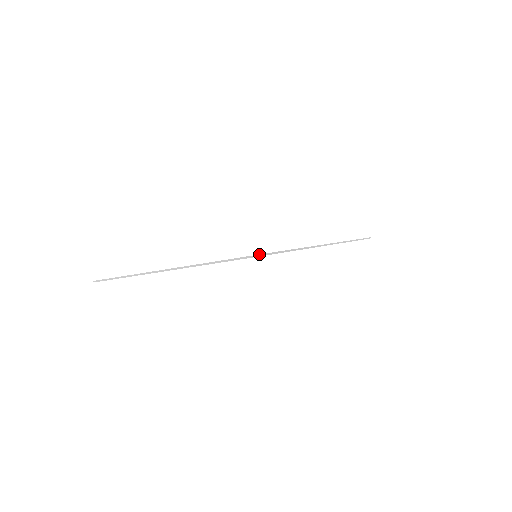
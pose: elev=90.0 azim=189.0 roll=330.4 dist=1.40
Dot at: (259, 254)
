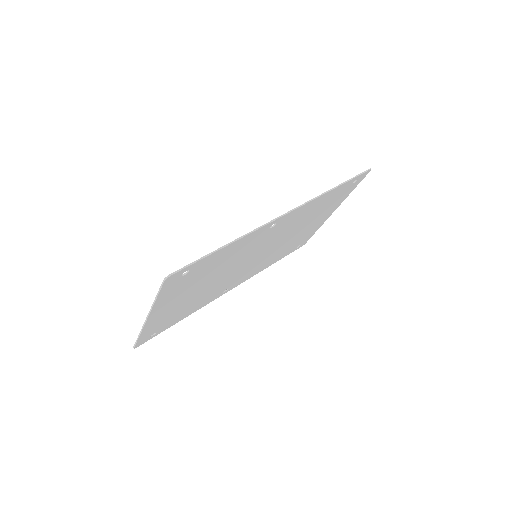
Dot at: (164, 278)
